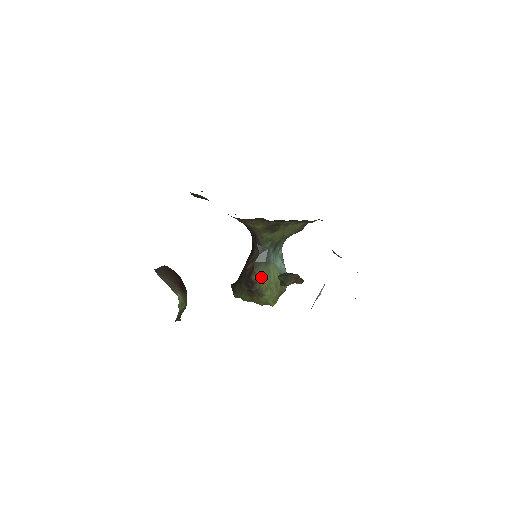
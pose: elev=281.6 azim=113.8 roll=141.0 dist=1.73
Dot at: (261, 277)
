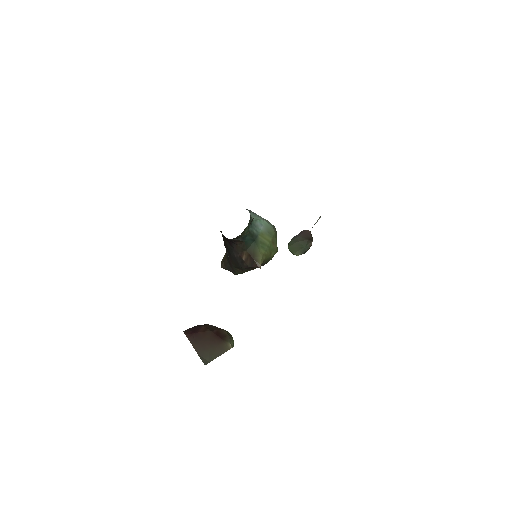
Dot at: (263, 255)
